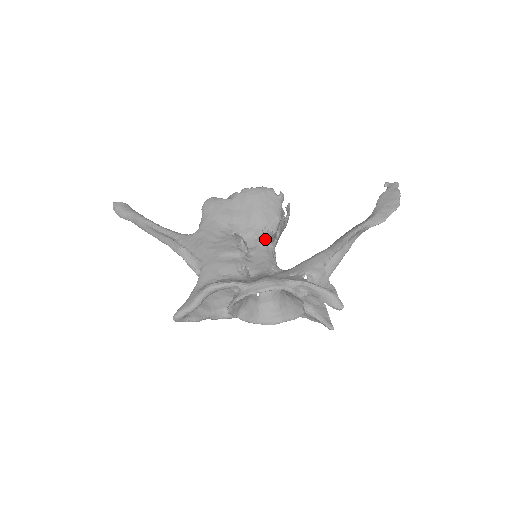
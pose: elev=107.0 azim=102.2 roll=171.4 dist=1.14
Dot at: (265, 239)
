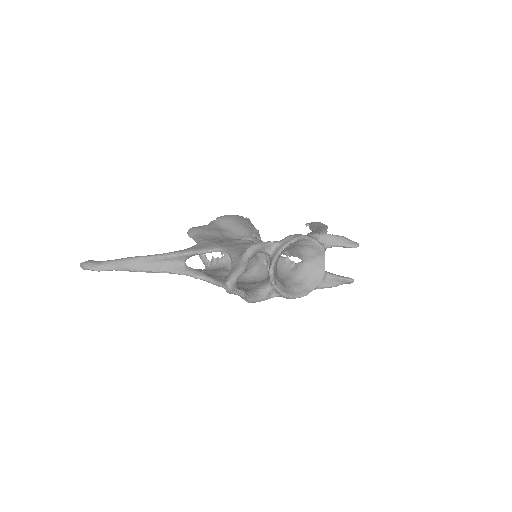
Dot at: (258, 240)
